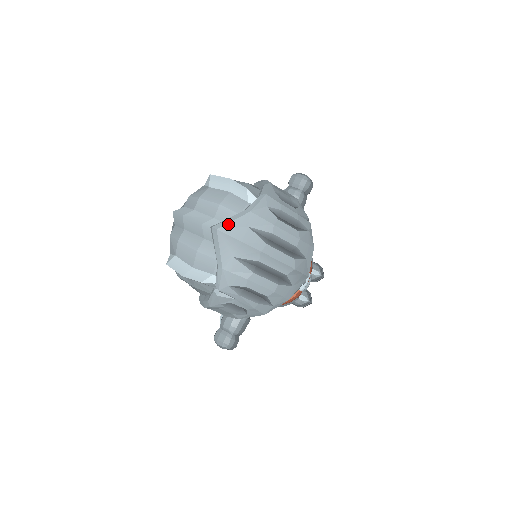
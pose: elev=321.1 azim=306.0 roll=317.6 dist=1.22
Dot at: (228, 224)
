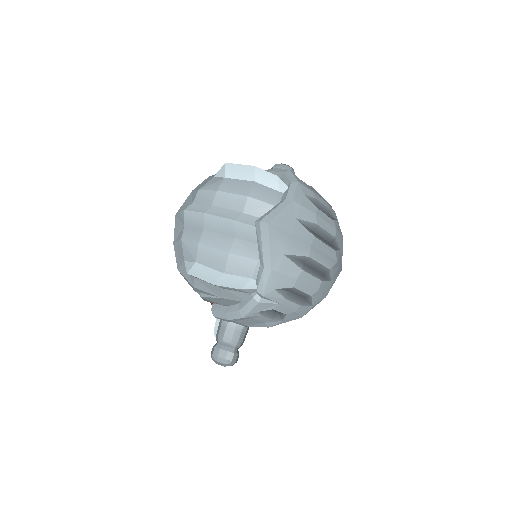
Dot at: (277, 216)
